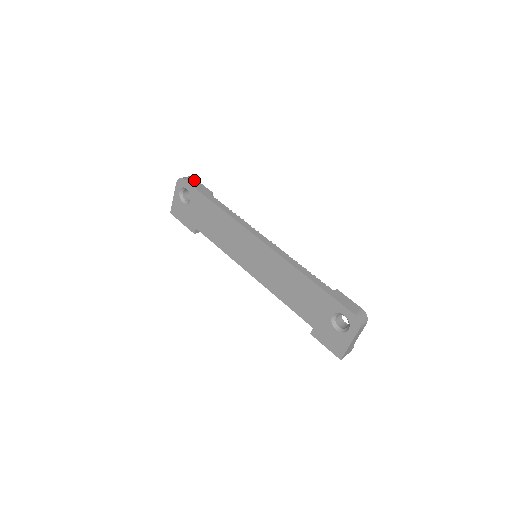
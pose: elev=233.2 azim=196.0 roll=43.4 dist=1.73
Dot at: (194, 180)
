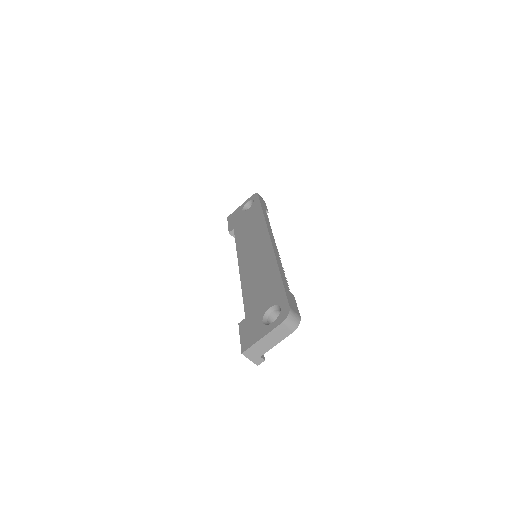
Dot at: (264, 201)
